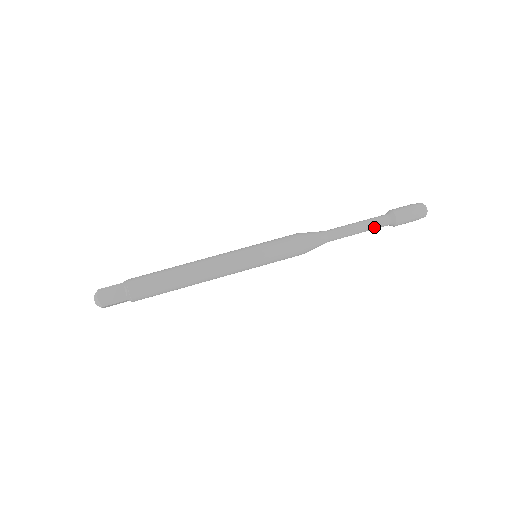
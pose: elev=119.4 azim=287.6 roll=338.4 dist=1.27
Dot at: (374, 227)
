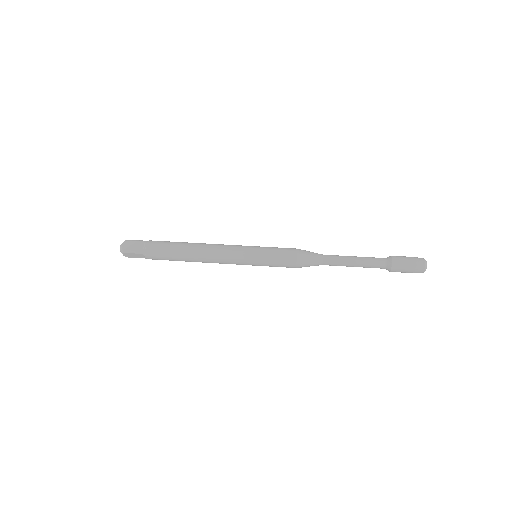
Dot at: (369, 264)
